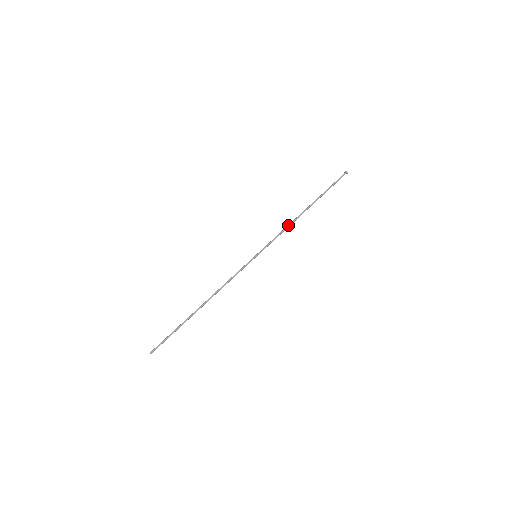
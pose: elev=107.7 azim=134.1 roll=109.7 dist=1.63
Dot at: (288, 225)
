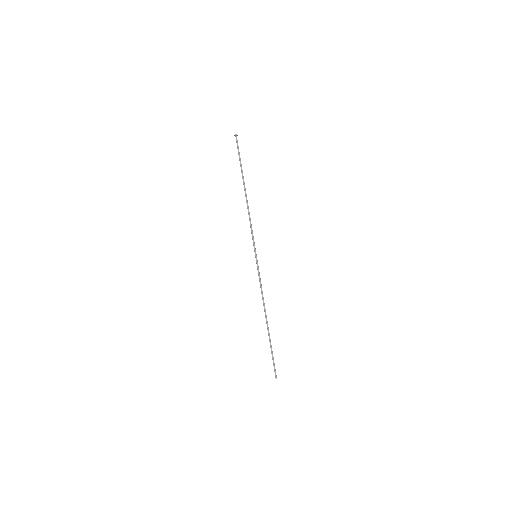
Dot at: (248, 214)
